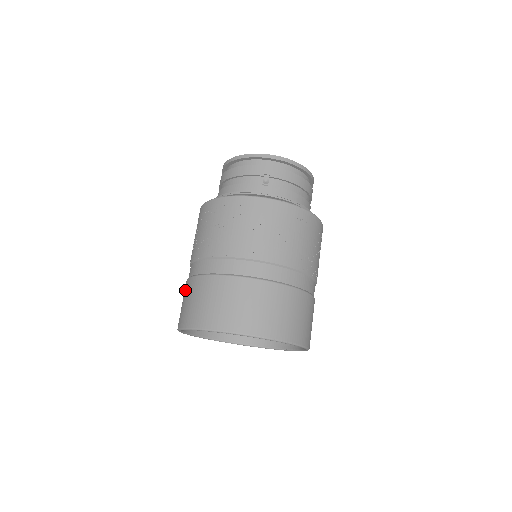
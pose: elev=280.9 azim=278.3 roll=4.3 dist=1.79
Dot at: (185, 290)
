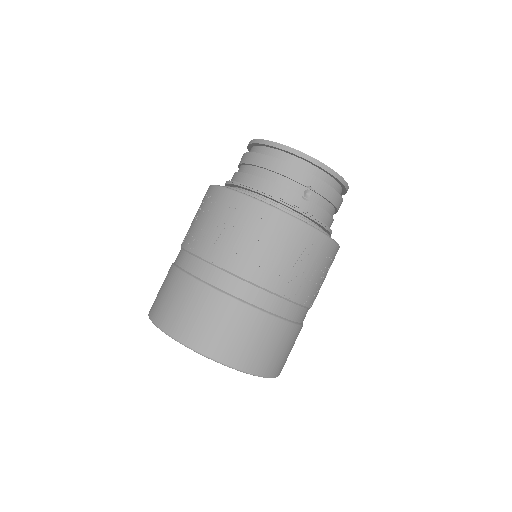
Dot at: (174, 282)
